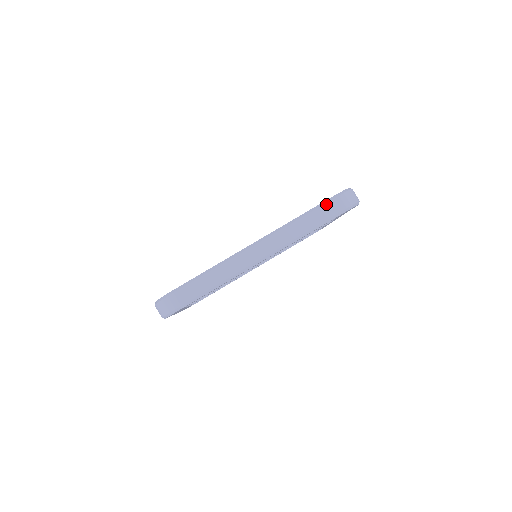
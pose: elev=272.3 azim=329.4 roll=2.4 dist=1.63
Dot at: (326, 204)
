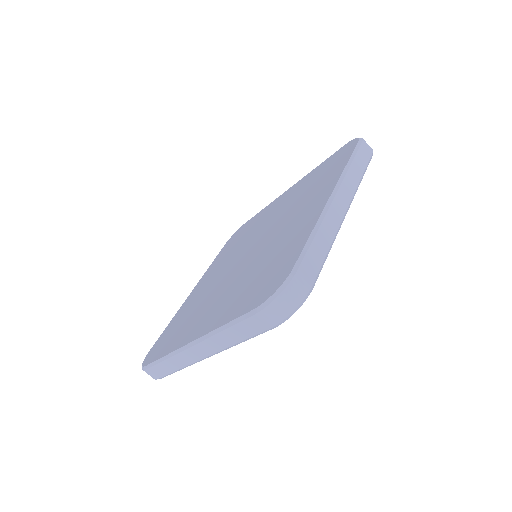
Dot at: (360, 148)
